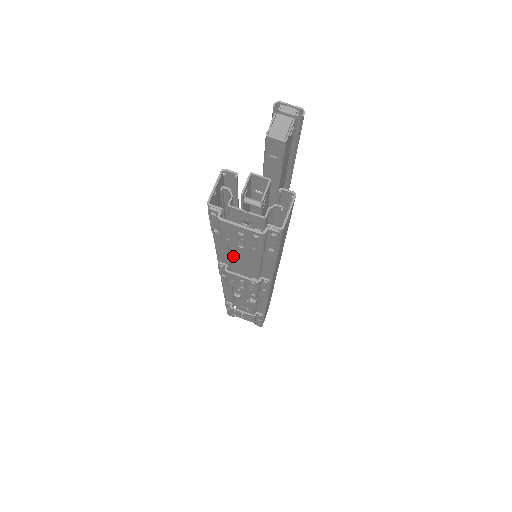
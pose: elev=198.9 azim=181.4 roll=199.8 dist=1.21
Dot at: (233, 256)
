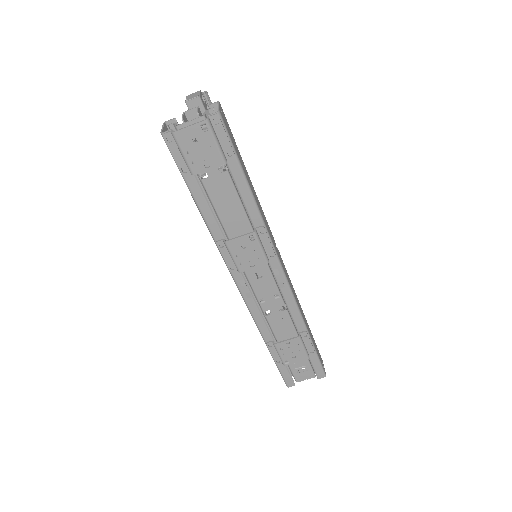
Dot at: (222, 222)
